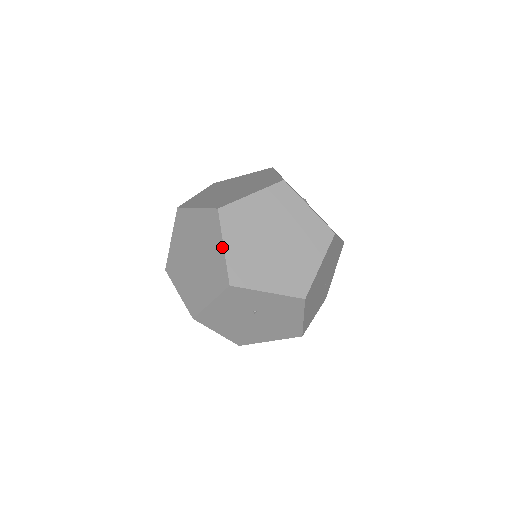
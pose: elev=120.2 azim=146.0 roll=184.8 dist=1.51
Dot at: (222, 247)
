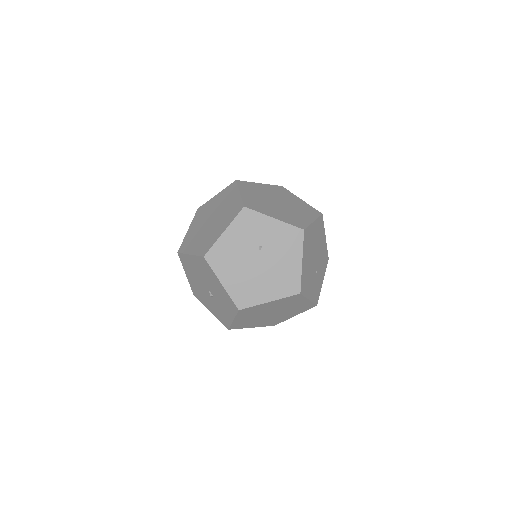
Dot at: (238, 193)
